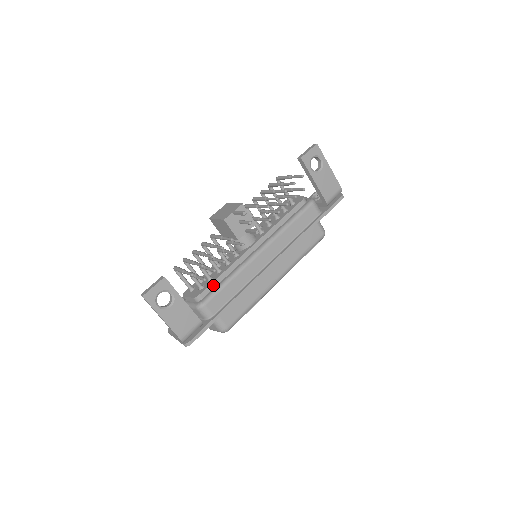
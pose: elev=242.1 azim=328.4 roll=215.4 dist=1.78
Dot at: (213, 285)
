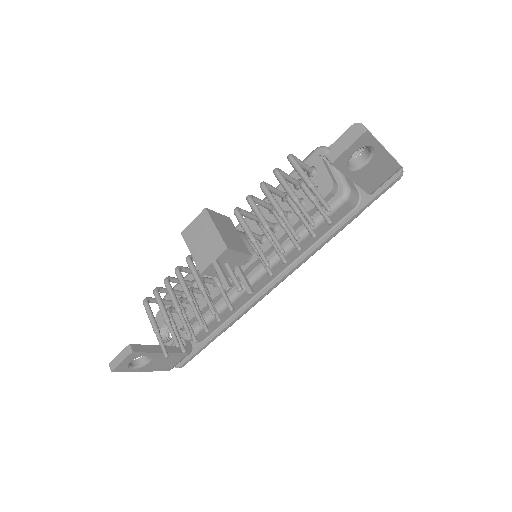
Dot at: occluded
